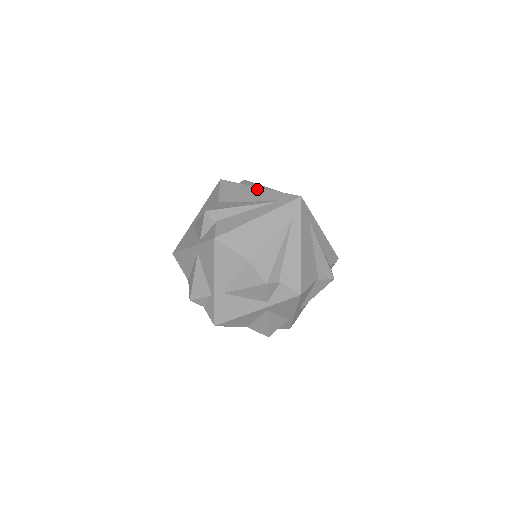
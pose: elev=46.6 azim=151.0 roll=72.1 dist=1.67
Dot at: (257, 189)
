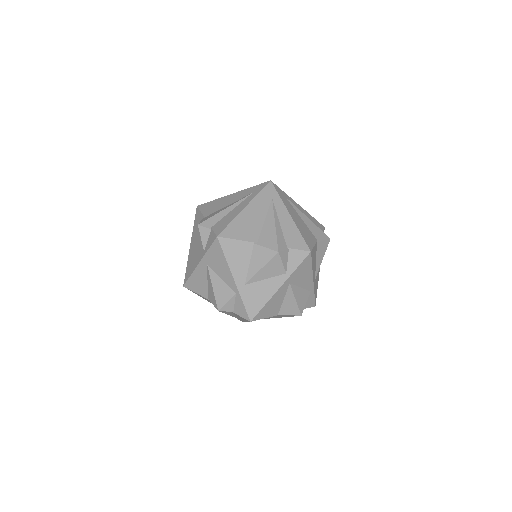
Dot at: occluded
